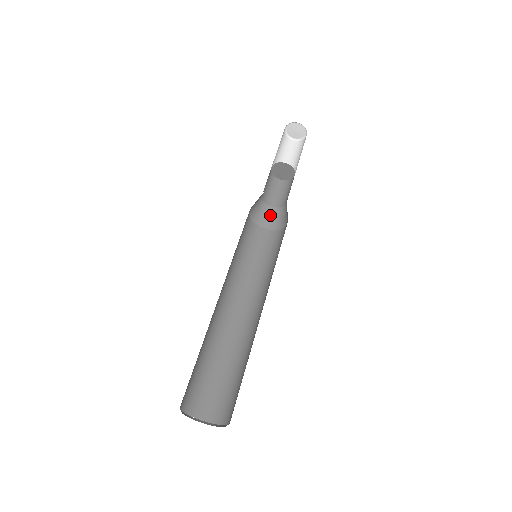
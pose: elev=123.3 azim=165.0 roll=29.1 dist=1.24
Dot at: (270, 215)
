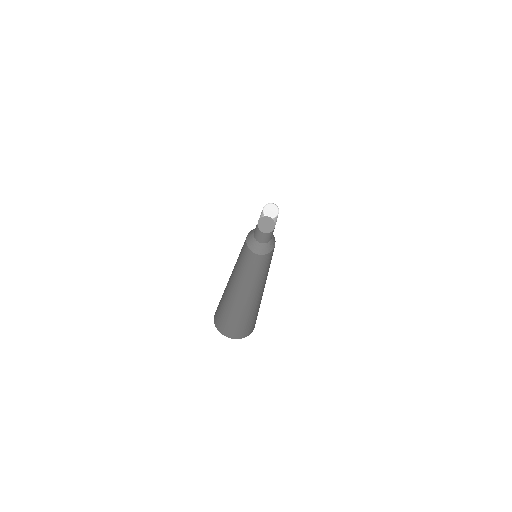
Dot at: (254, 243)
